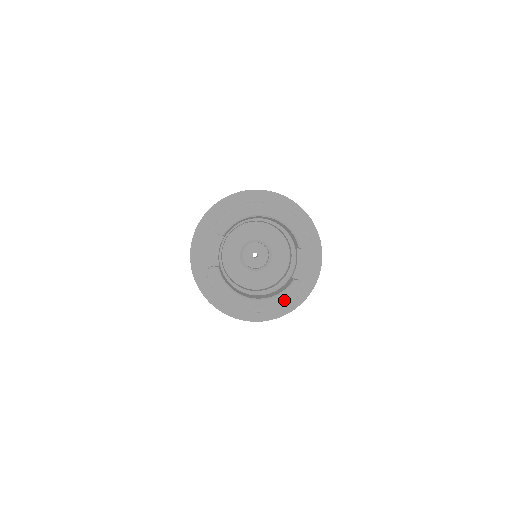
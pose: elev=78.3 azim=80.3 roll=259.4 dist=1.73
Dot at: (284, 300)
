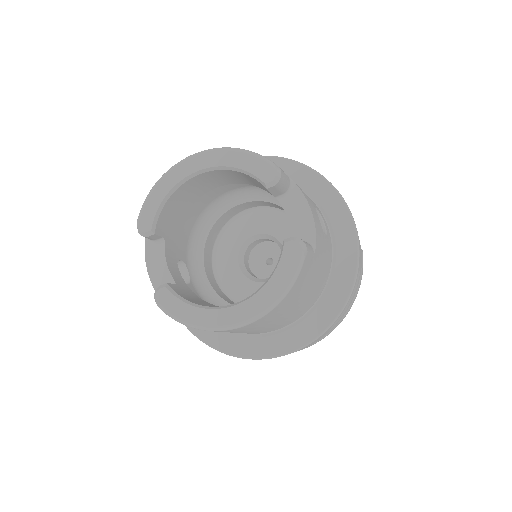
Dot at: (283, 279)
